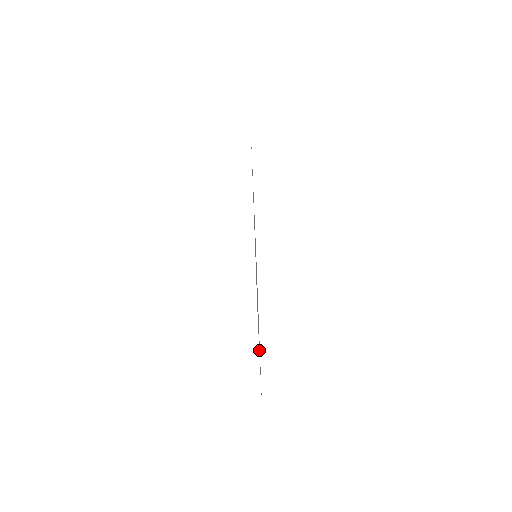
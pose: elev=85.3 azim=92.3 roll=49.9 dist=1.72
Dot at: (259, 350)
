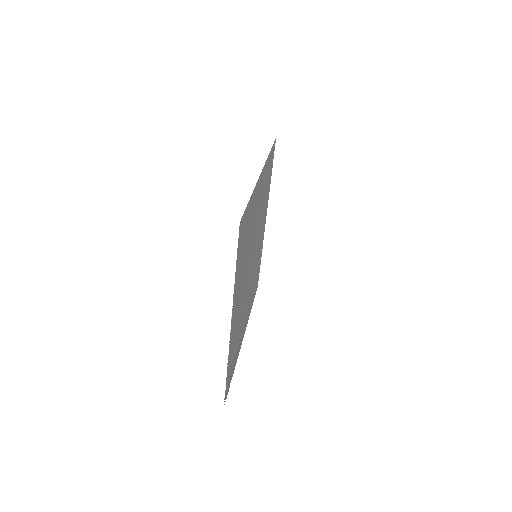
Dot at: (234, 312)
